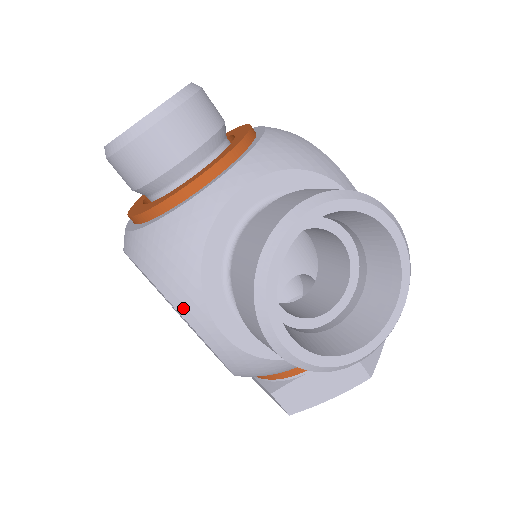
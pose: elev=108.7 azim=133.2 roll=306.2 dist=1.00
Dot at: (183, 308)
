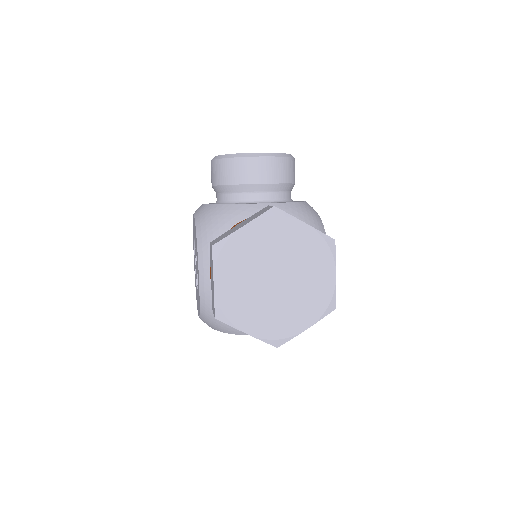
Dot at: occluded
